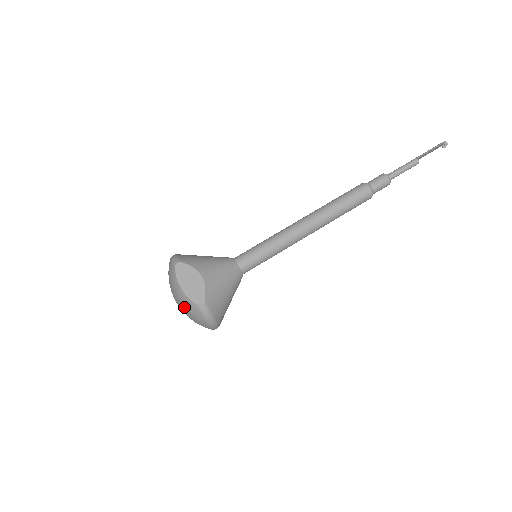
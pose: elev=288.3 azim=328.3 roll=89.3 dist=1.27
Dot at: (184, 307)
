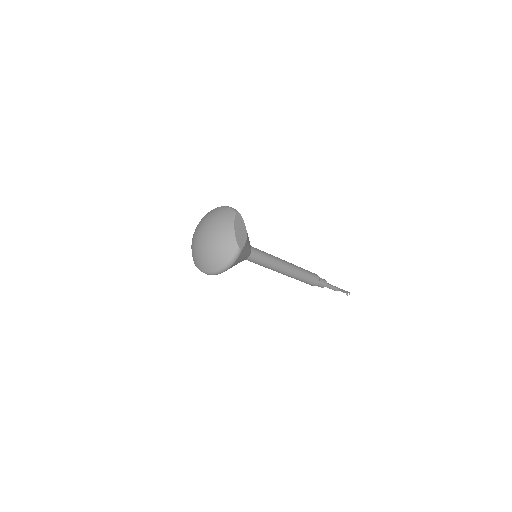
Dot at: (221, 240)
